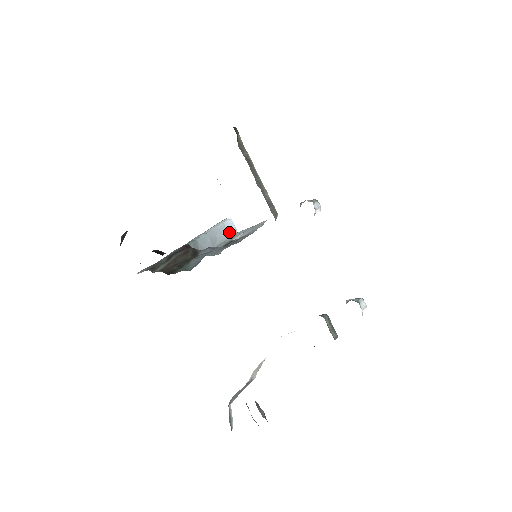
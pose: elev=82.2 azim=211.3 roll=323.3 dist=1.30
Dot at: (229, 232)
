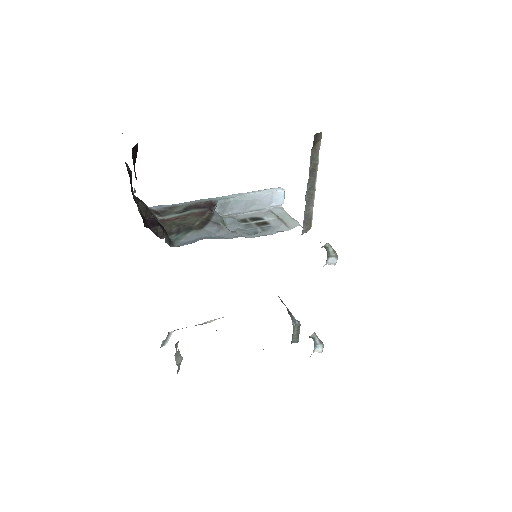
Dot at: (274, 202)
